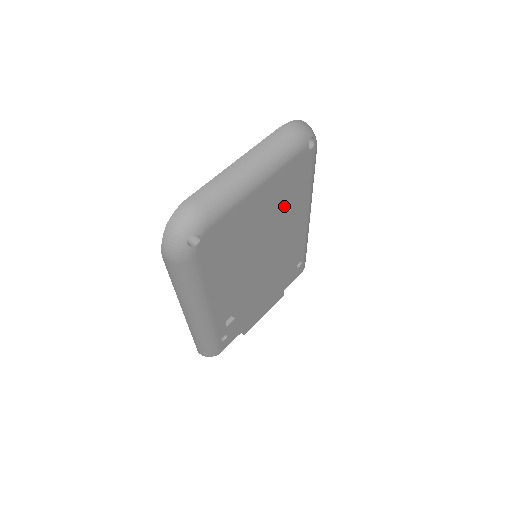
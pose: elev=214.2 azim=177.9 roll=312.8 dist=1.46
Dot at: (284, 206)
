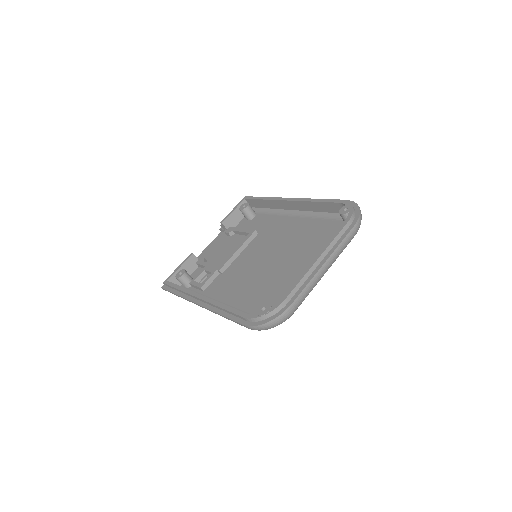
Dot at: occluded
